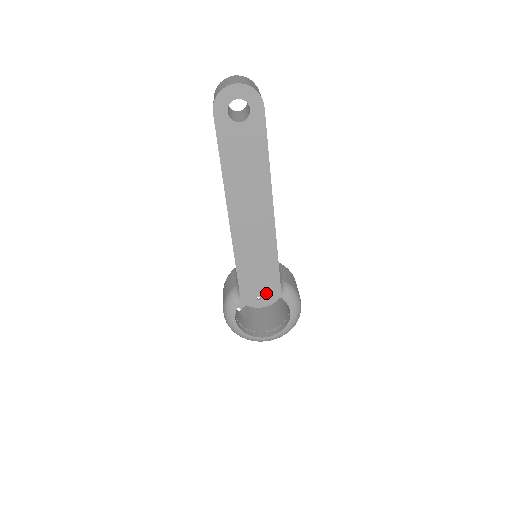
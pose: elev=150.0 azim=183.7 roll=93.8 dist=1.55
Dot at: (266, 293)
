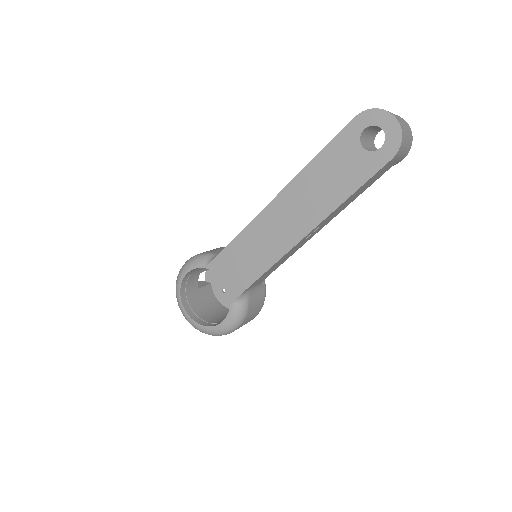
Dot at: occluded
